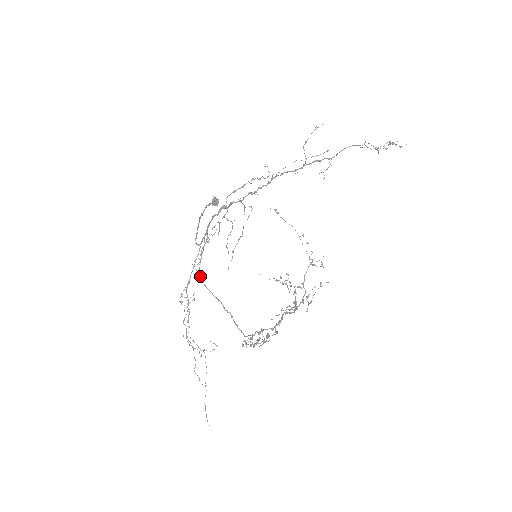
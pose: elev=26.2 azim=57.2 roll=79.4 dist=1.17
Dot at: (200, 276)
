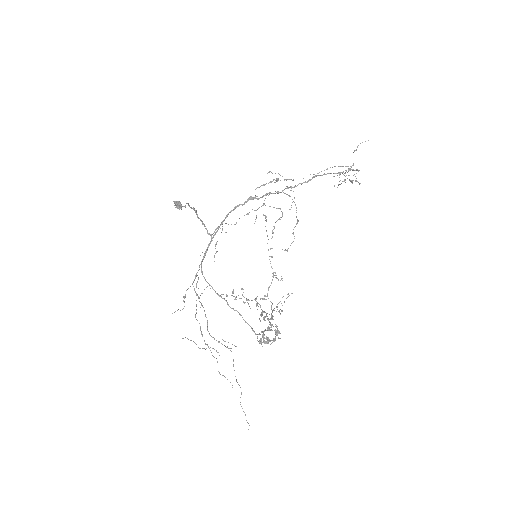
Dot at: (201, 271)
